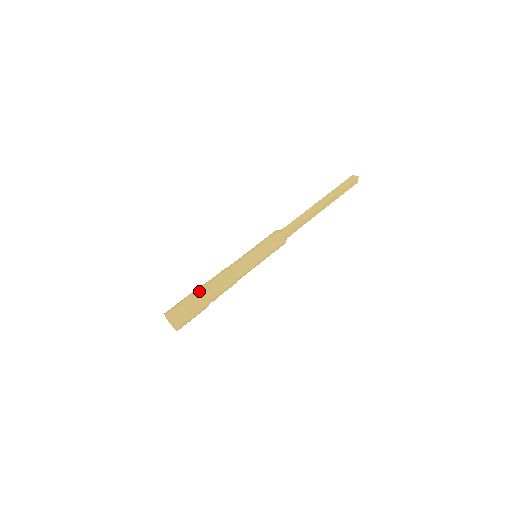
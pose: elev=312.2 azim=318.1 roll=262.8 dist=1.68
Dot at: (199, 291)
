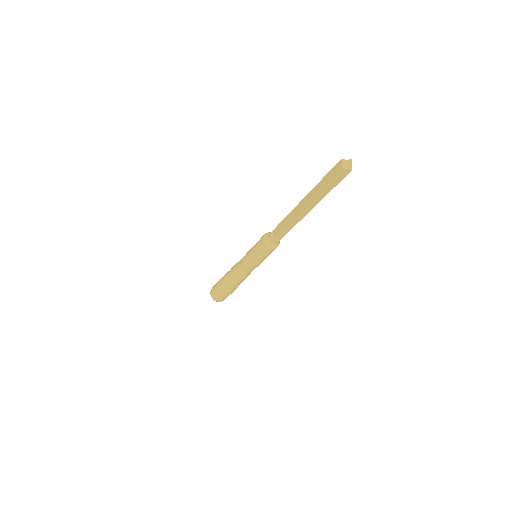
Dot at: (221, 280)
